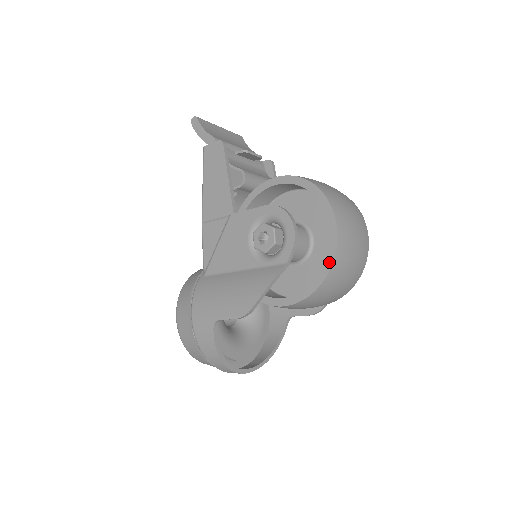
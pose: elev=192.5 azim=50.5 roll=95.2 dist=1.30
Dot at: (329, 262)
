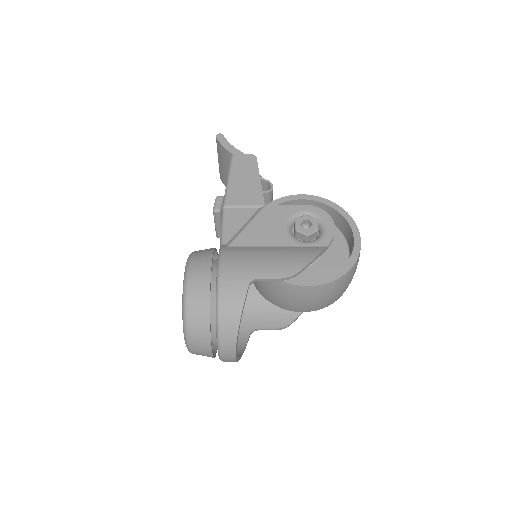
Dot at: (354, 258)
